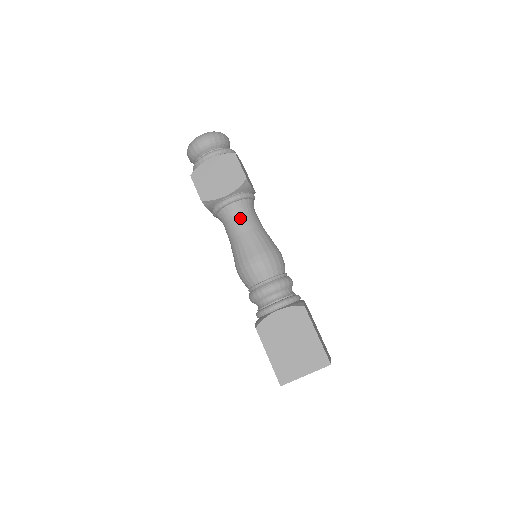
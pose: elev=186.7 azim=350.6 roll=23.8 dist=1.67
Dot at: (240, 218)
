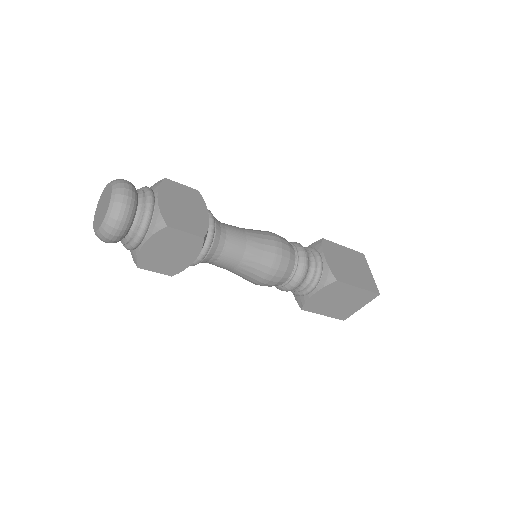
Dot at: (223, 259)
